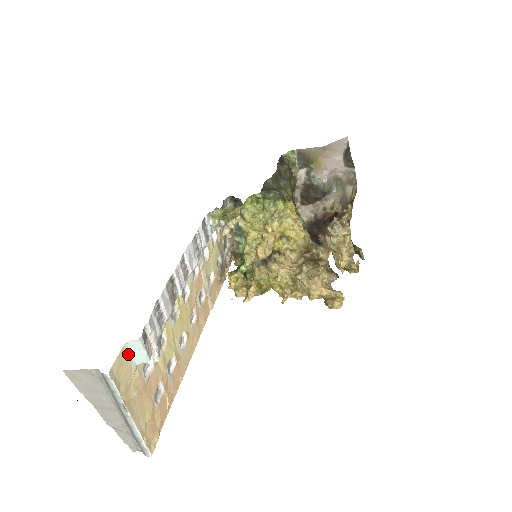
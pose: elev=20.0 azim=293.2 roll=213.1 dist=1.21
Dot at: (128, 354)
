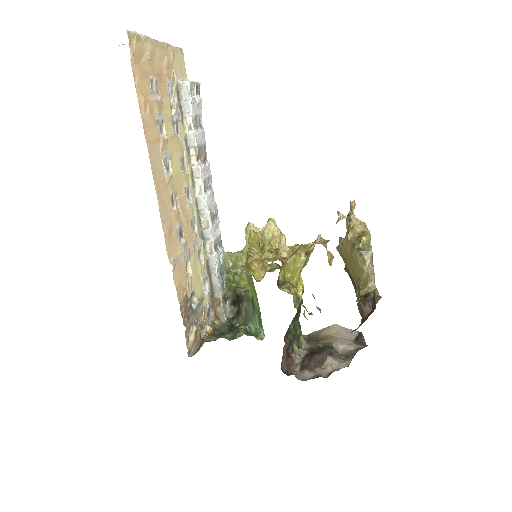
Dot at: (183, 78)
